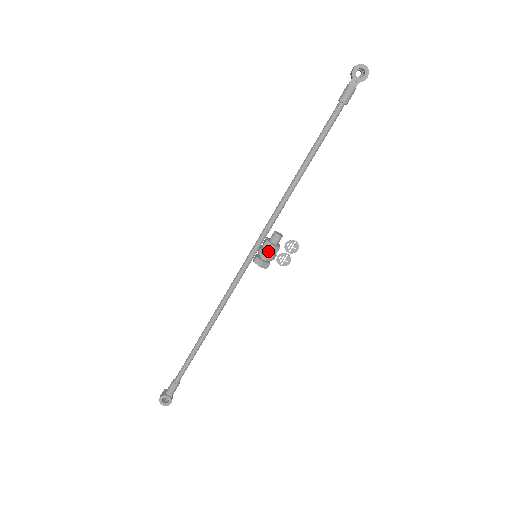
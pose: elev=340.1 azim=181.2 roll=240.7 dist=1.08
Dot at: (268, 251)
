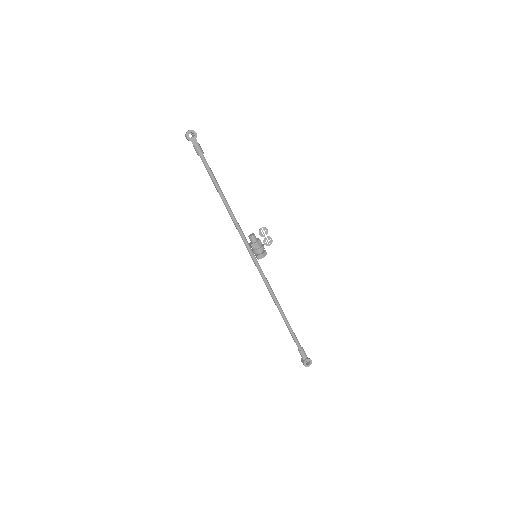
Dot at: (258, 247)
